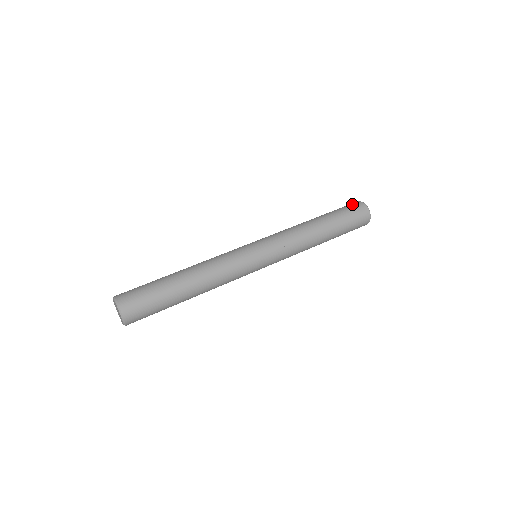
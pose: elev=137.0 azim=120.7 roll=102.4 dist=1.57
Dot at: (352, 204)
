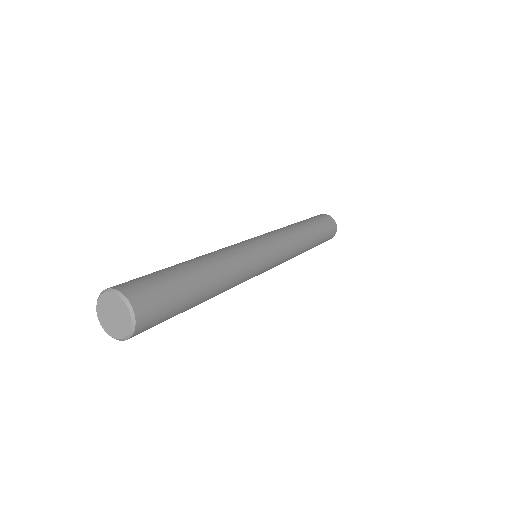
Dot at: (321, 215)
